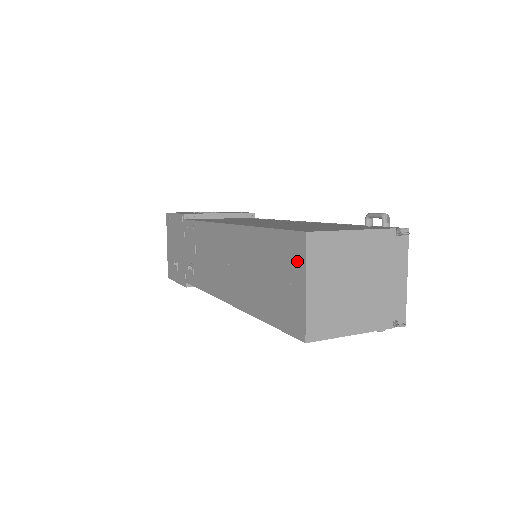
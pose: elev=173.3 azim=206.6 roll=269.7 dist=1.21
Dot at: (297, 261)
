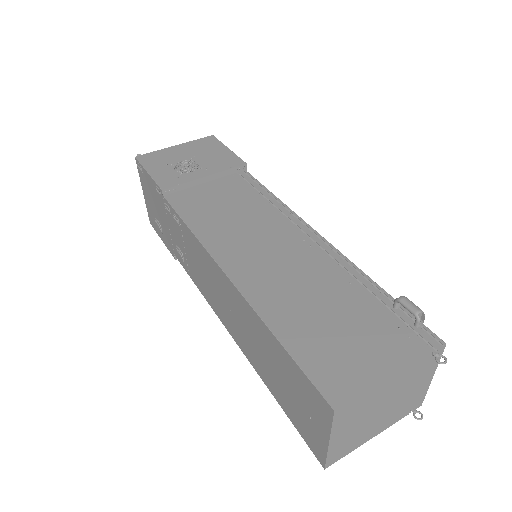
Dot at: (320, 415)
